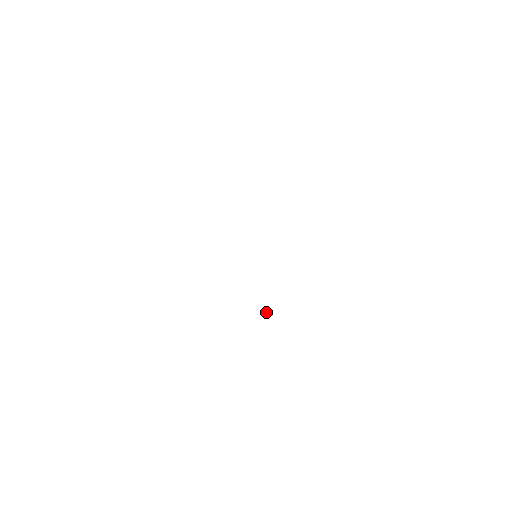
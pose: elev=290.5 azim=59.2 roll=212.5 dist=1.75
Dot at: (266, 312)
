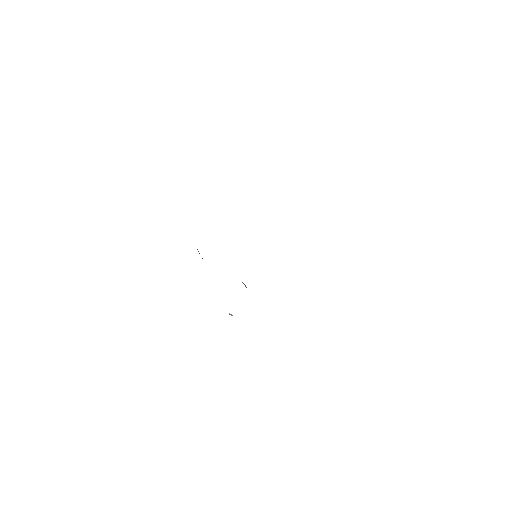
Dot at: occluded
